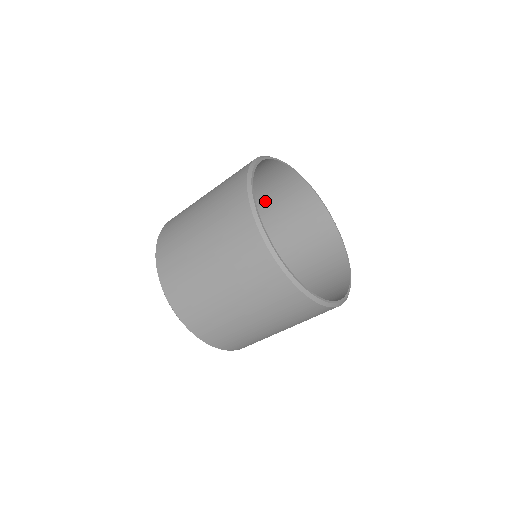
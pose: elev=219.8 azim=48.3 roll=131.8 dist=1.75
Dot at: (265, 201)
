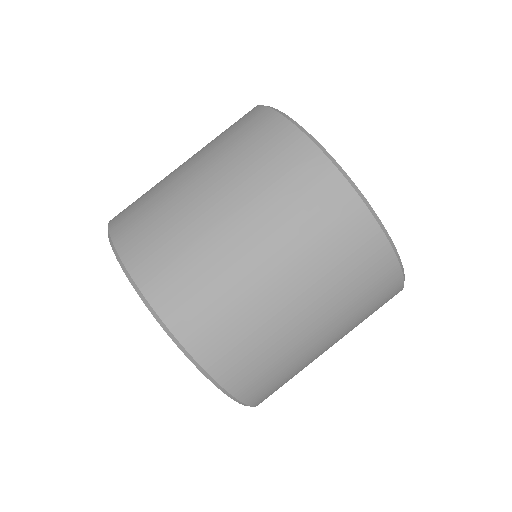
Dot at: occluded
